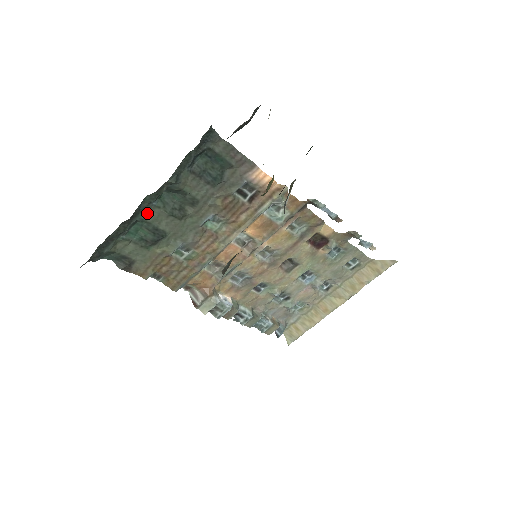
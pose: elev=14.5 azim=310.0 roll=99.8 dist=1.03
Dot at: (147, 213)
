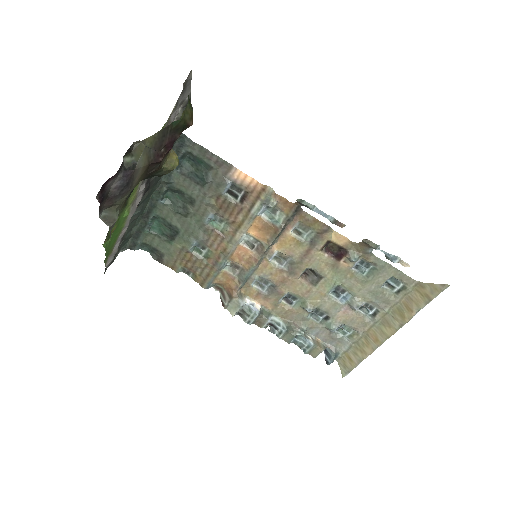
Dot at: (160, 210)
